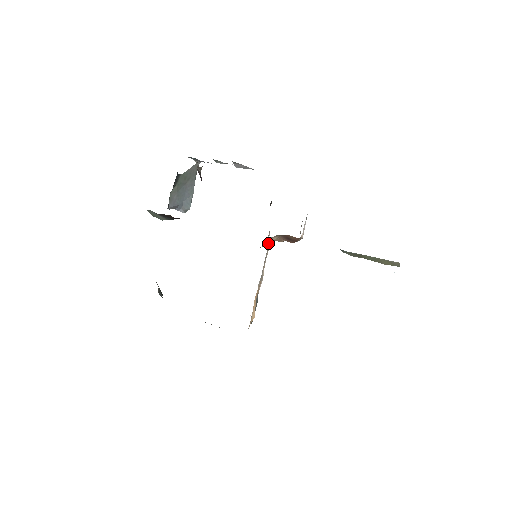
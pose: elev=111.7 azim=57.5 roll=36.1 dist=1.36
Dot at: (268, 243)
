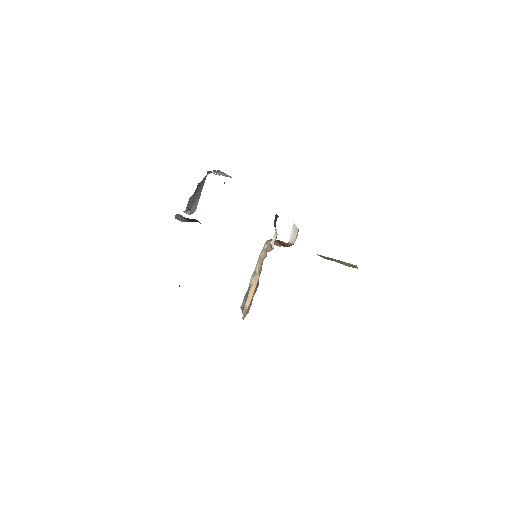
Dot at: (270, 247)
